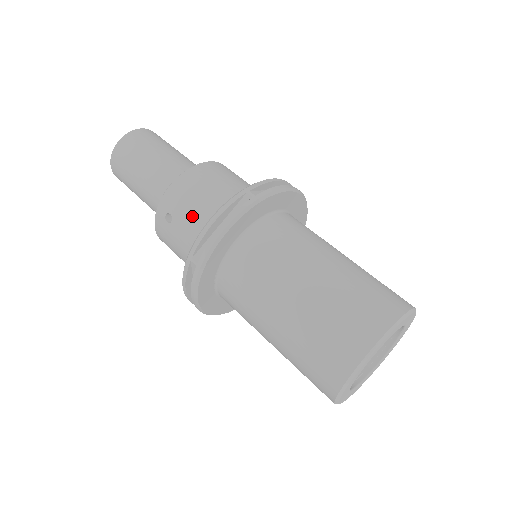
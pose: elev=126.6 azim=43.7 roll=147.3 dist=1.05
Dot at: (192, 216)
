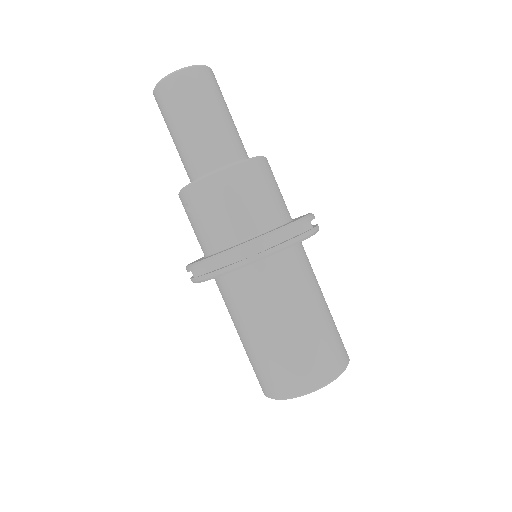
Dot at: (205, 225)
